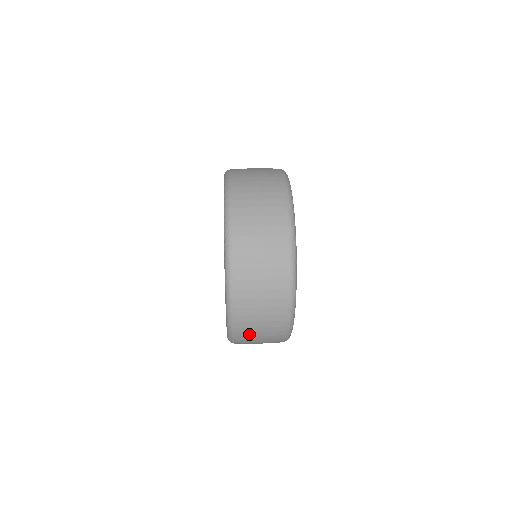
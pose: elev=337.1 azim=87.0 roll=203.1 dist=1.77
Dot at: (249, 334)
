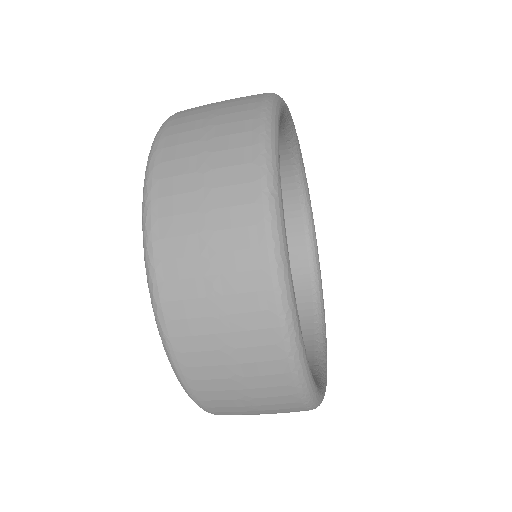
Dot at: (206, 358)
